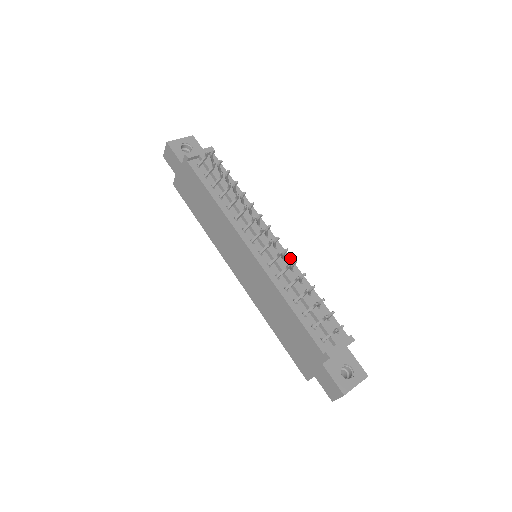
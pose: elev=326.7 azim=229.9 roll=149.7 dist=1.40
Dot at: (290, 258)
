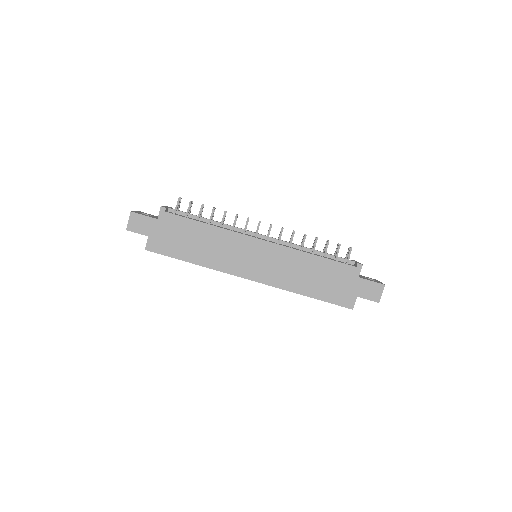
Dot at: occluded
